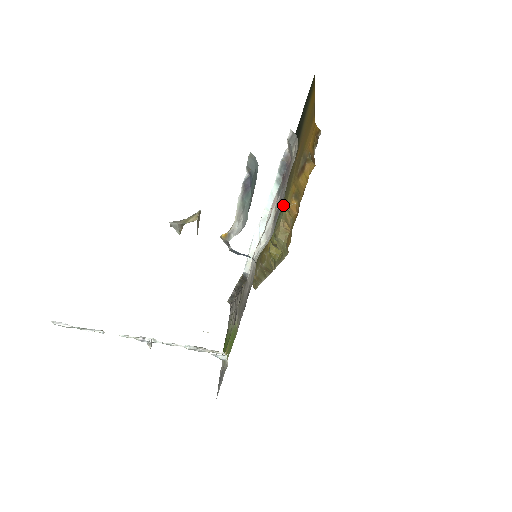
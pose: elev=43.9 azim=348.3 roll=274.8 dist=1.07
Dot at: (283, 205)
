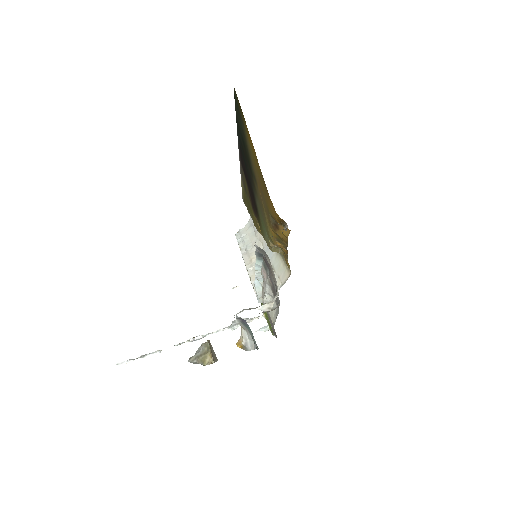
Dot at: (264, 227)
